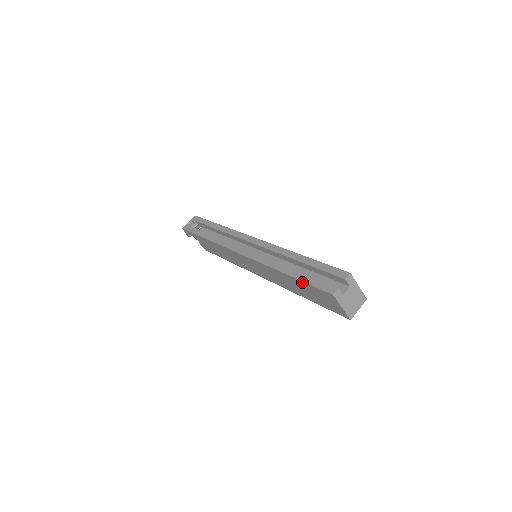
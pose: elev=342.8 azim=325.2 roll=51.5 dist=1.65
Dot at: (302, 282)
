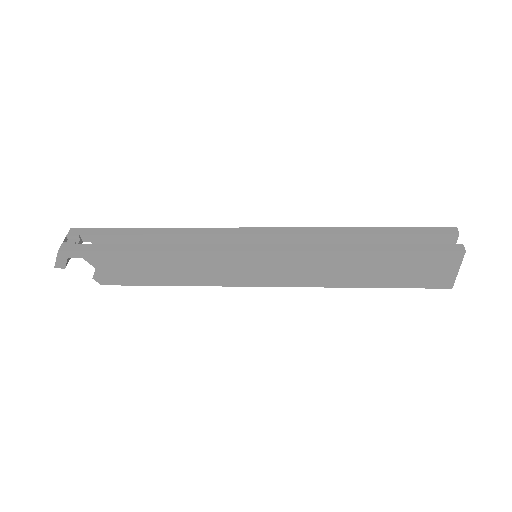
Dot at: (402, 253)
